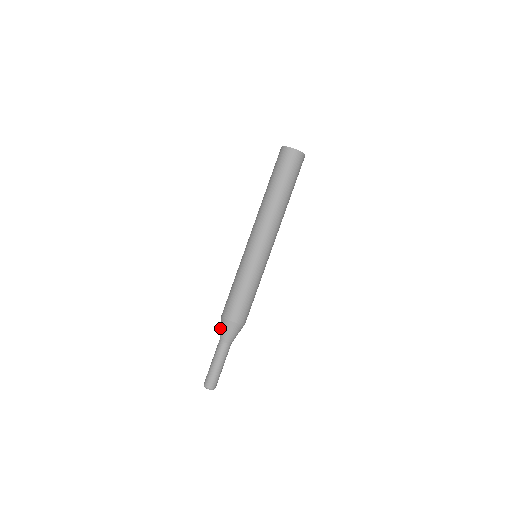
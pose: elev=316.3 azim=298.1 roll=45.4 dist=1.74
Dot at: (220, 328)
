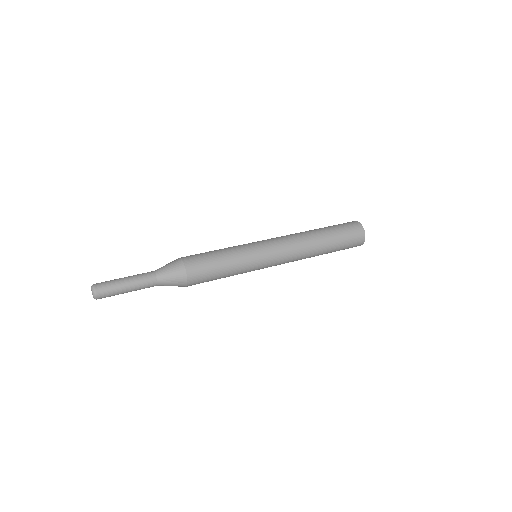
Dot at: occluded
